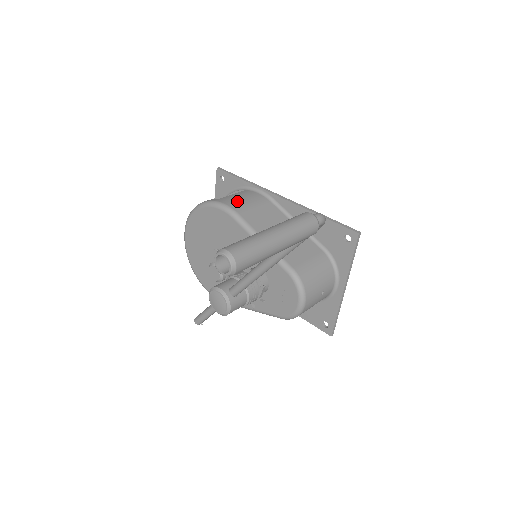
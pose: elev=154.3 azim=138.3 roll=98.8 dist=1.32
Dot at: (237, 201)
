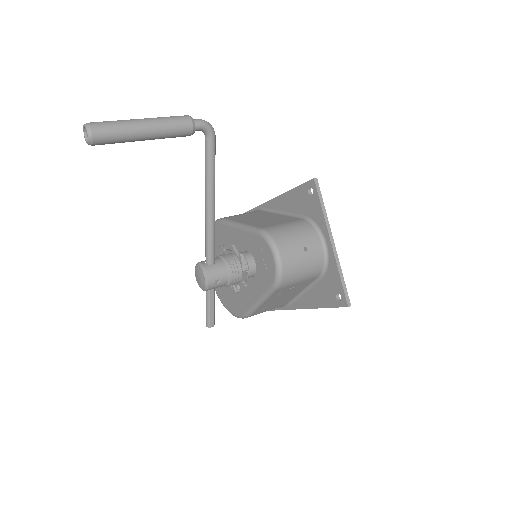
Dot at: occluded
